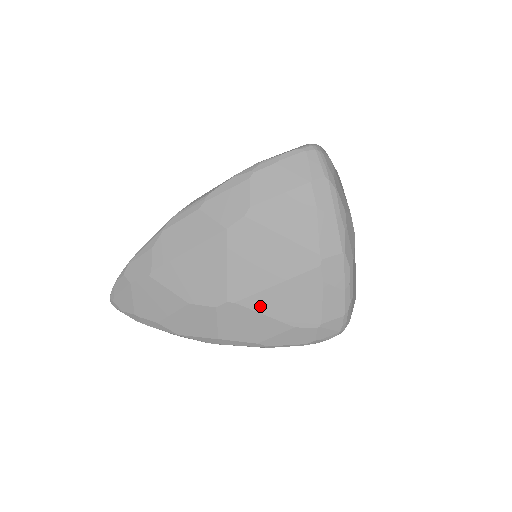
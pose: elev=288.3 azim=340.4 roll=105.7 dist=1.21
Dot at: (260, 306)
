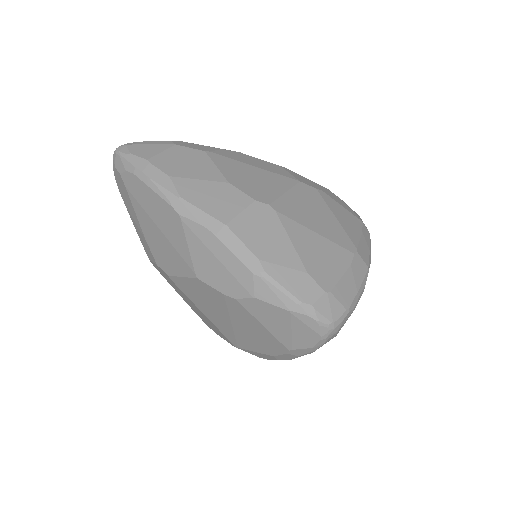
Dot at: (293, 232)
